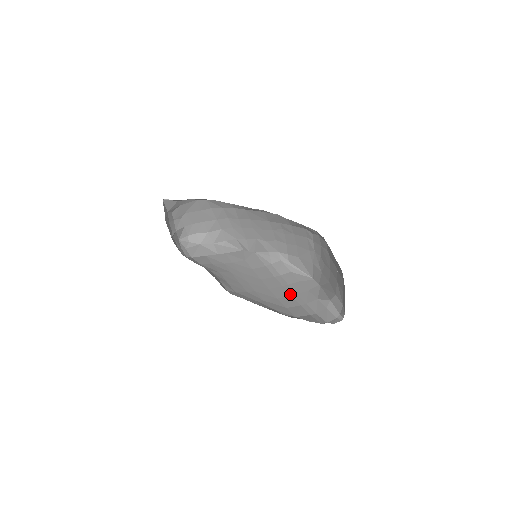
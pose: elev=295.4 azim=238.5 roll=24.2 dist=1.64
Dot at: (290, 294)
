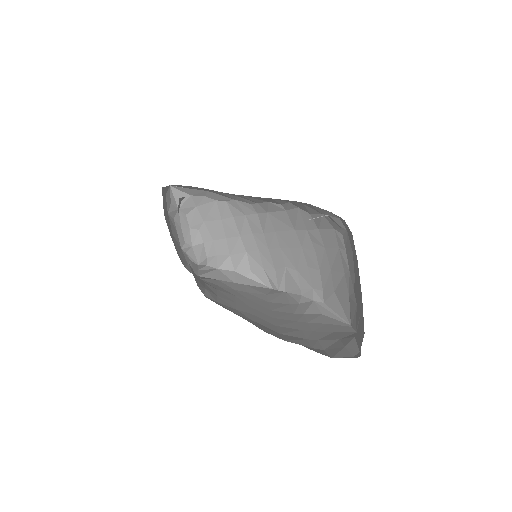
Dot at: (301, 328)
